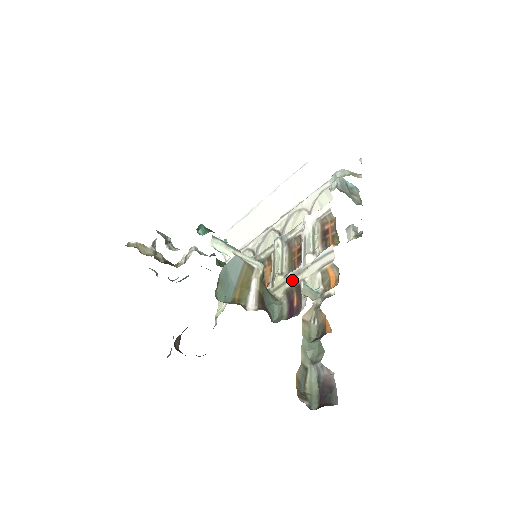
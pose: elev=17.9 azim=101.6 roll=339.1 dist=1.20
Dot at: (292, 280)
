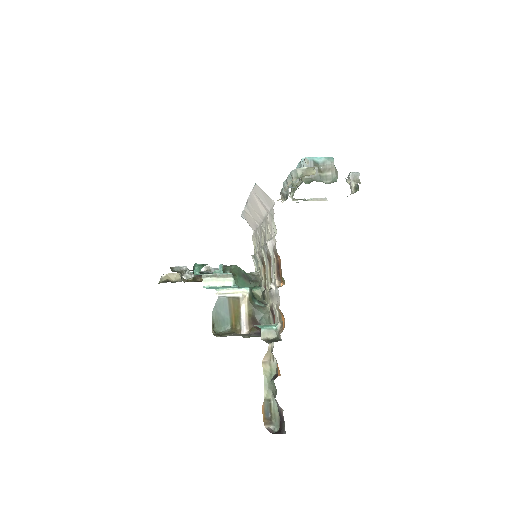
Dot at: (271, 299)
